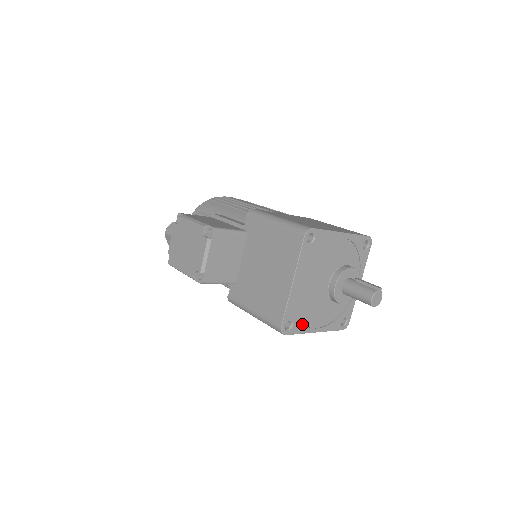
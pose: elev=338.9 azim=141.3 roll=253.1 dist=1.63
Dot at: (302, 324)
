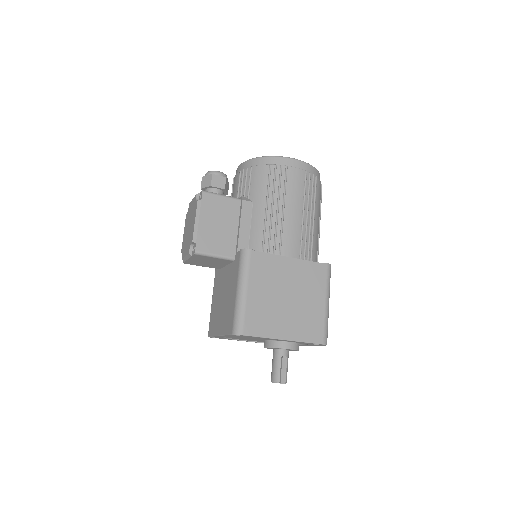
Dot at: (232, 339)
